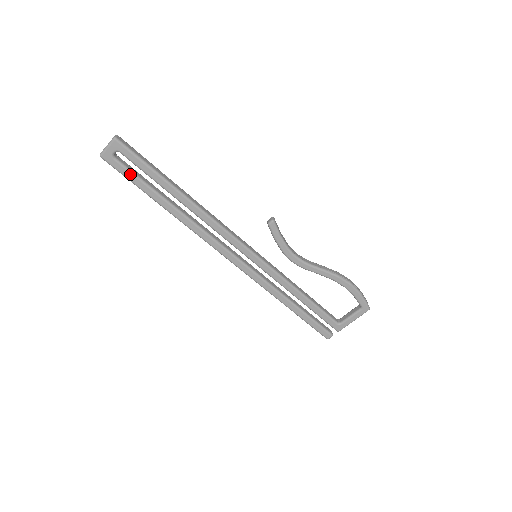
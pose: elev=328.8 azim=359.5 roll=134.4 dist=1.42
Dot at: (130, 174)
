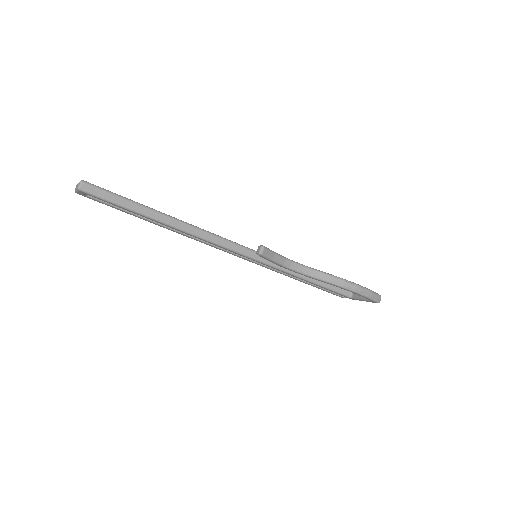
Dot at: (109, 205)
